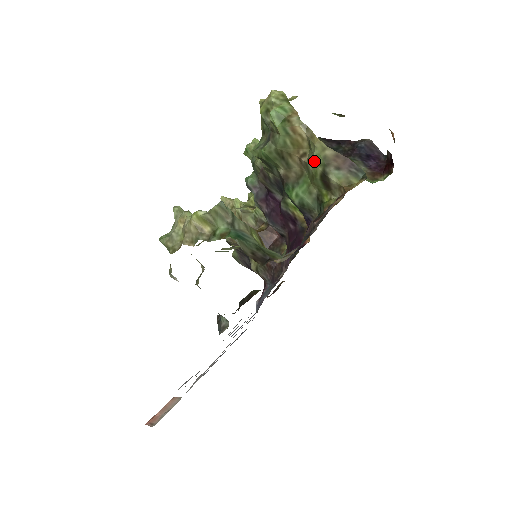
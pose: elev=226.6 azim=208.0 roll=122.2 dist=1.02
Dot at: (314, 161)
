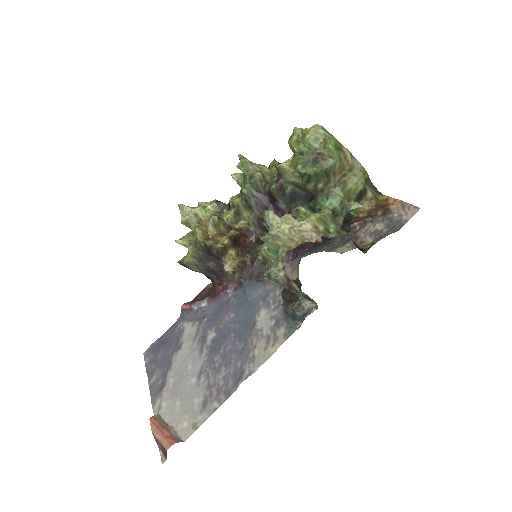
Dot at: (358, 180)
